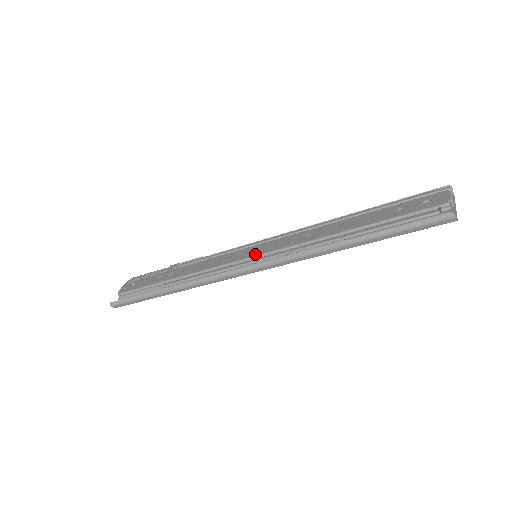
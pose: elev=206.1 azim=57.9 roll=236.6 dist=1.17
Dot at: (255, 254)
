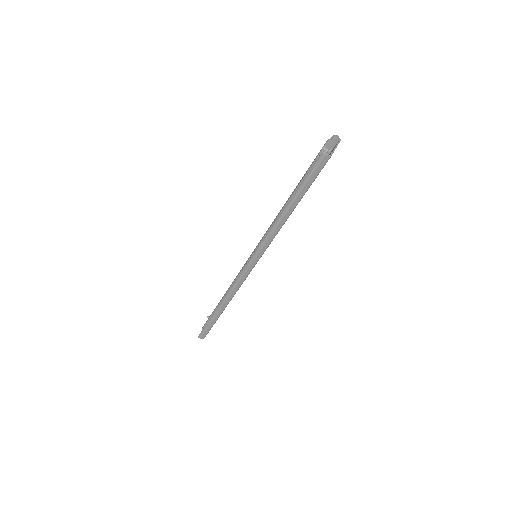
Dot at: (251, 254)
